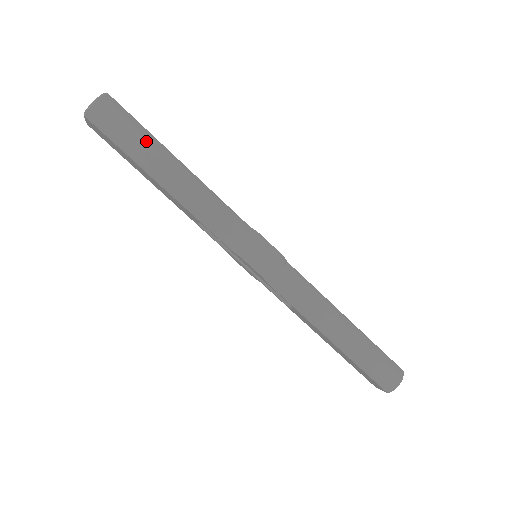
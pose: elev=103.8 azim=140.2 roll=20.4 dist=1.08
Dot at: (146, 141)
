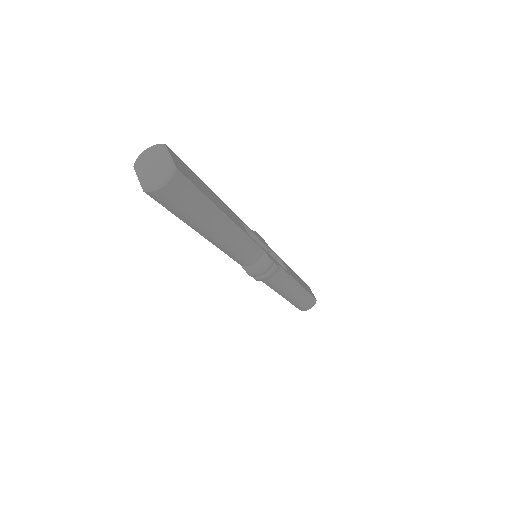
Dot at: (204, 212)
